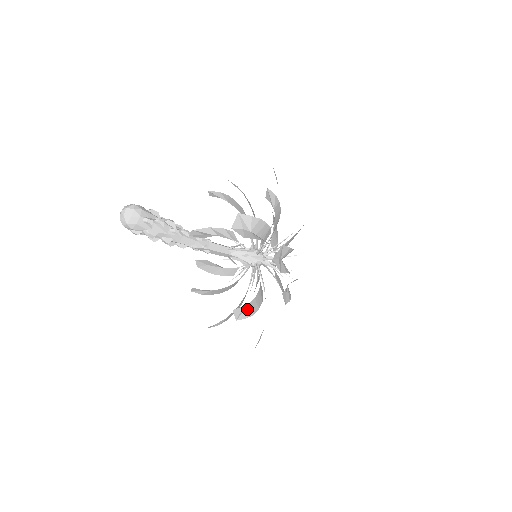
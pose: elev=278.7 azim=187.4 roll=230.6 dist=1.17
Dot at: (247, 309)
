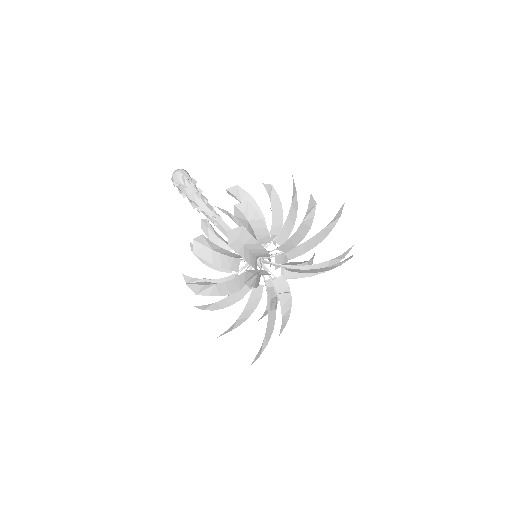
Dot at: (207, 253)
